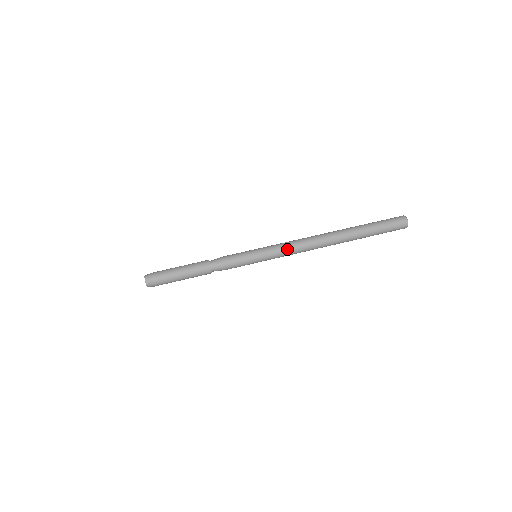
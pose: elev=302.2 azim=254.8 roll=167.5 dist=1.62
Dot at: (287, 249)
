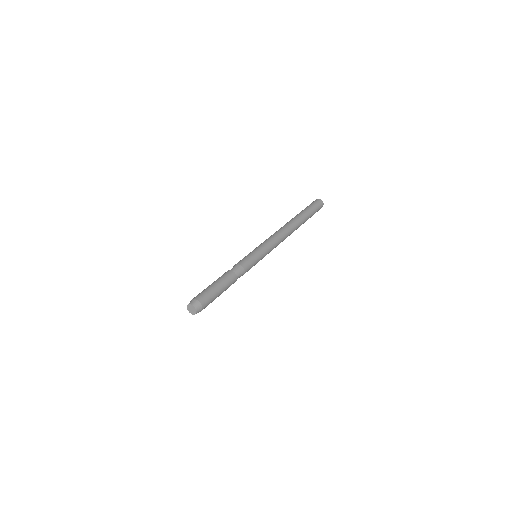
Dot at: (274, 242)
